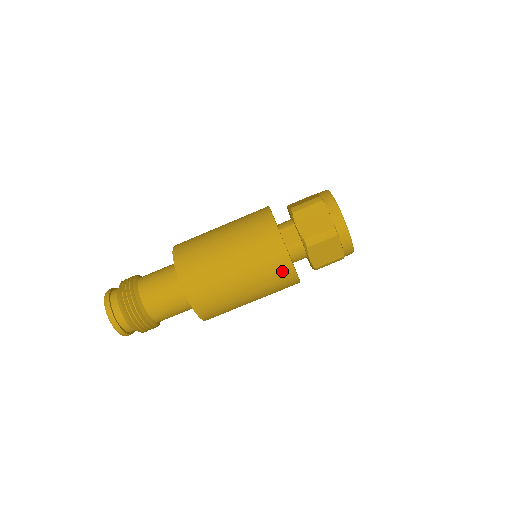
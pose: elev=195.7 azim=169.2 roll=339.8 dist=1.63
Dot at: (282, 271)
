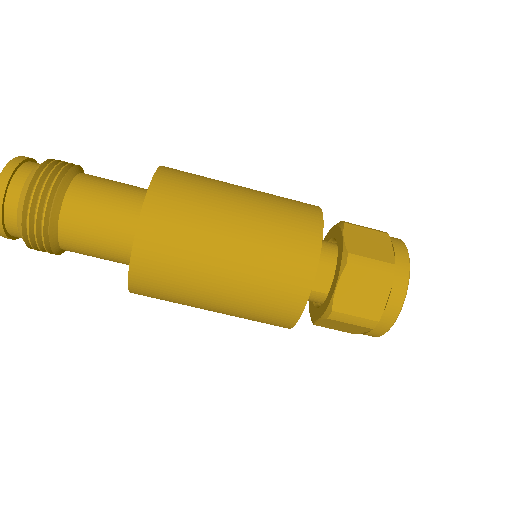
Dot at: (276, 322)
